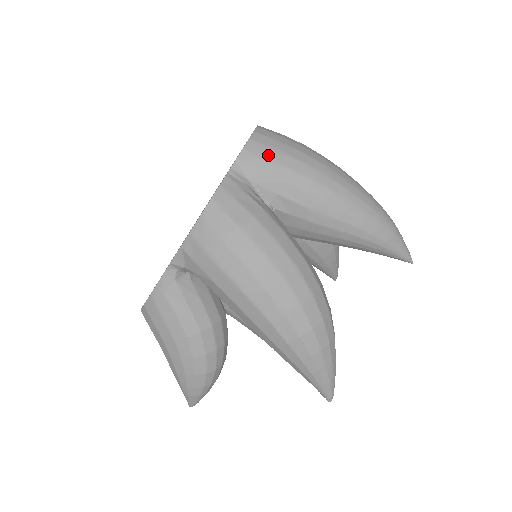
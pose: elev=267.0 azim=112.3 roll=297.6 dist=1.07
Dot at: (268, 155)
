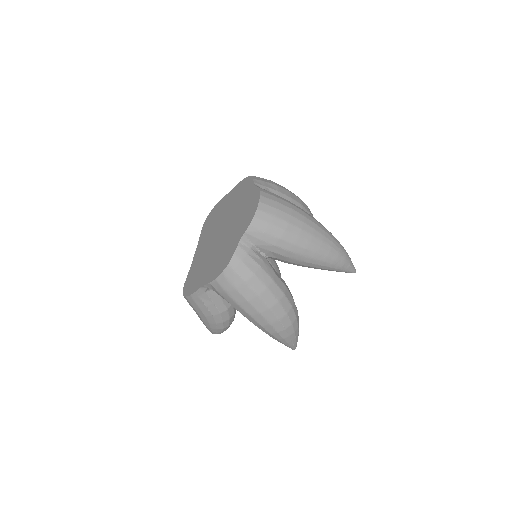
Dot at: (265, 229)
